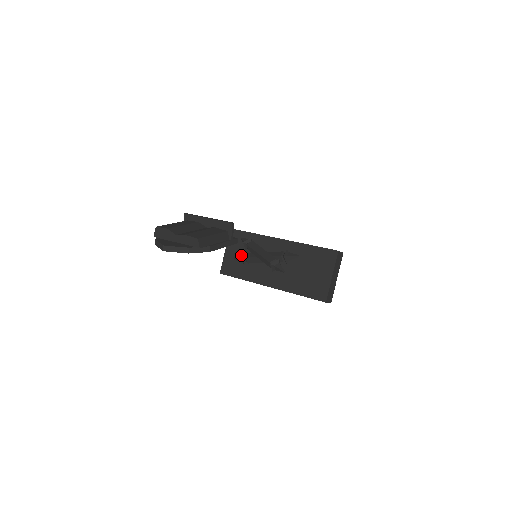
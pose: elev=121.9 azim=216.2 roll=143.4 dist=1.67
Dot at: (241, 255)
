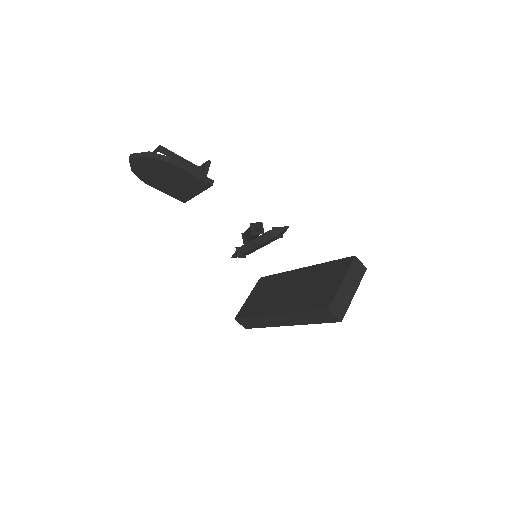
Dot at: occluded
